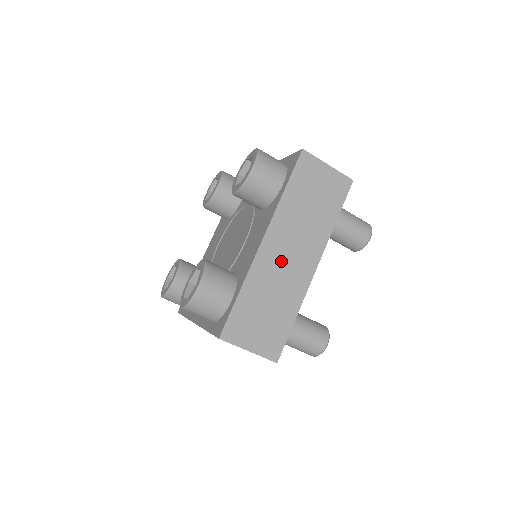
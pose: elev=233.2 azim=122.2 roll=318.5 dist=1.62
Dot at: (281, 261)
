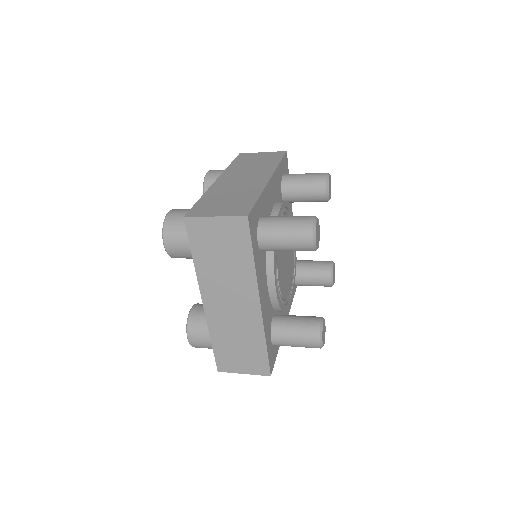
Dot at: (227, 310)
